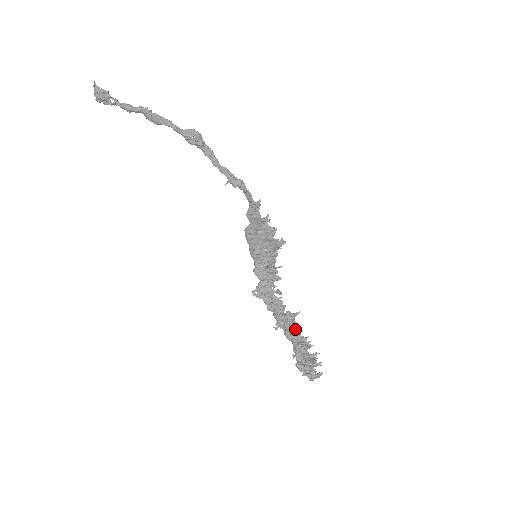
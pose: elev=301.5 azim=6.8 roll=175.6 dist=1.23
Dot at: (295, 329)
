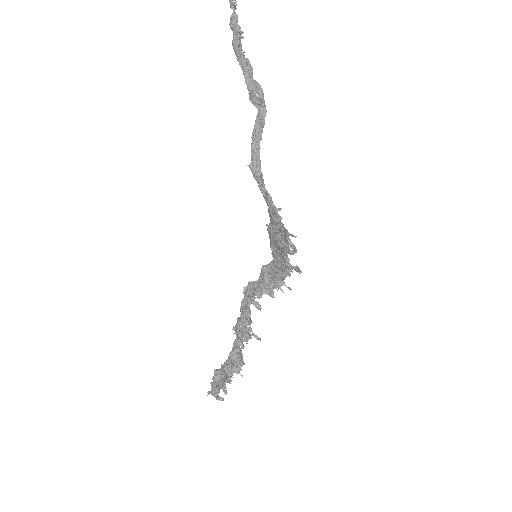
Dot at: (241, 347)
